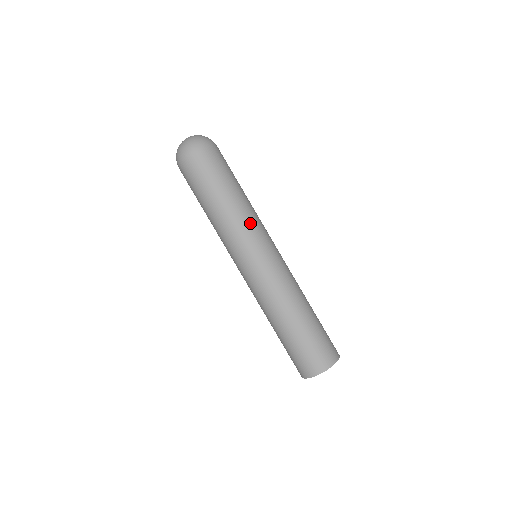
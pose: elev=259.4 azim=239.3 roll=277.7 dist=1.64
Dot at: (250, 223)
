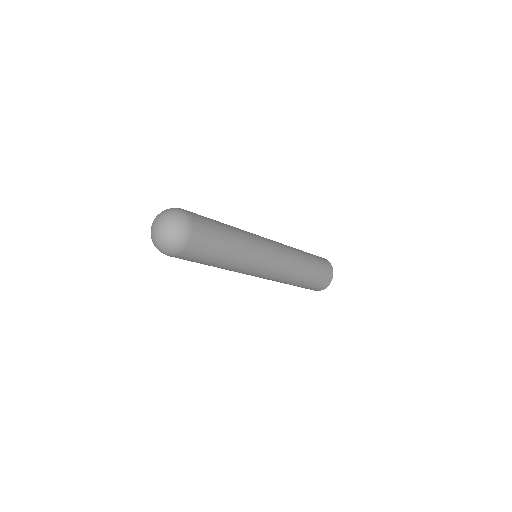
Dot at: (253, 241)
